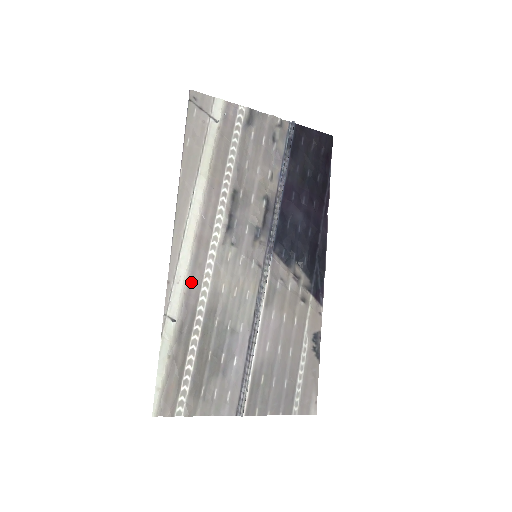
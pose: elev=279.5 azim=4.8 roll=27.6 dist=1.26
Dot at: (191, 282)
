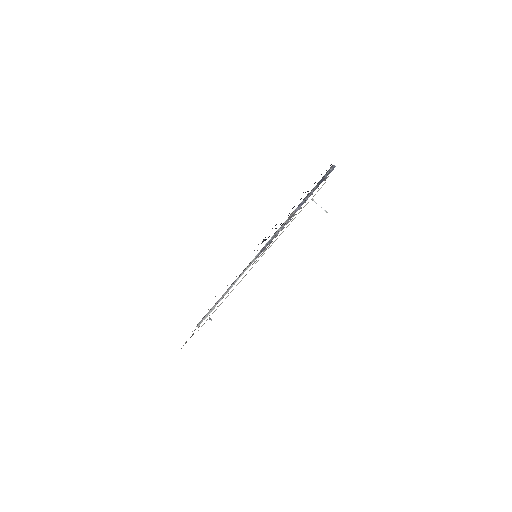
Dot at: occluded
